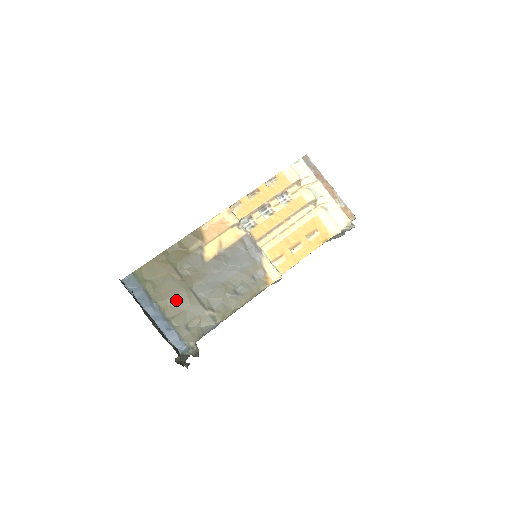
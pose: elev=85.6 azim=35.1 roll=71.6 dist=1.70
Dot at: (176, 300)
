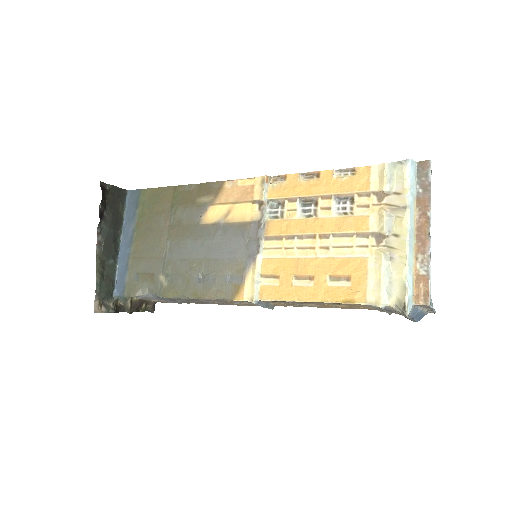
Dot at: (149, 242)
